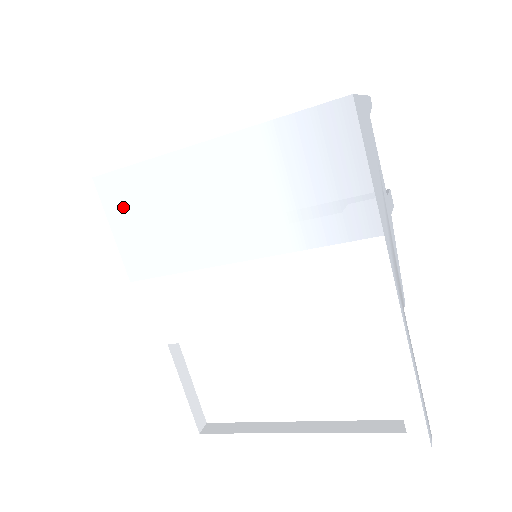
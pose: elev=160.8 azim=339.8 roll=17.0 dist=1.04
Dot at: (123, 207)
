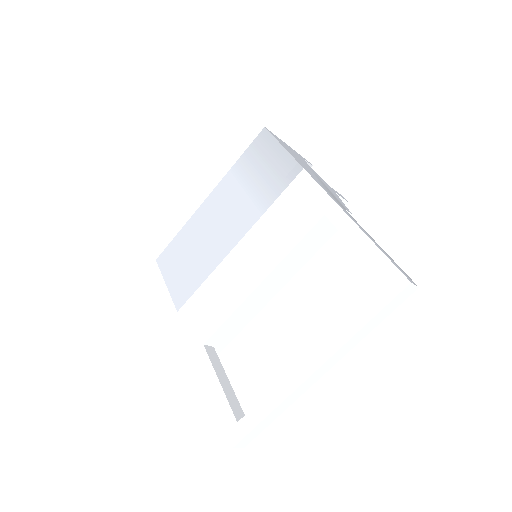
Dot at: (171, 264)
